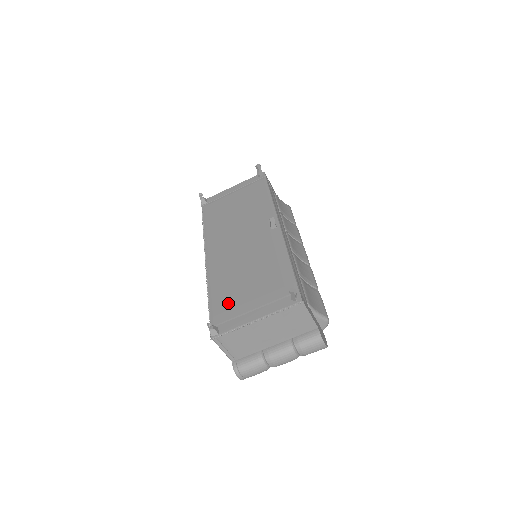
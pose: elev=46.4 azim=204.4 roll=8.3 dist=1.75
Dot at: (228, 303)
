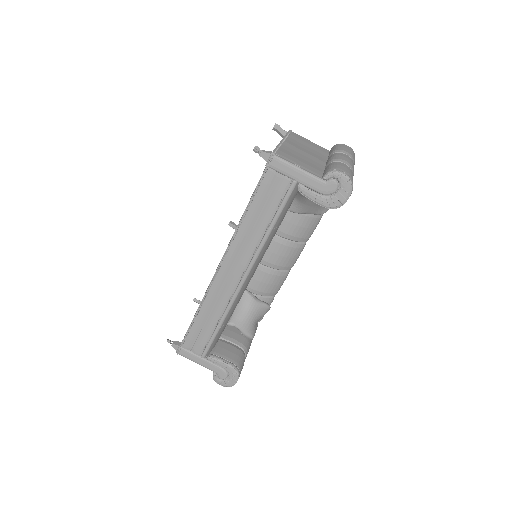
Dot at: occluded
